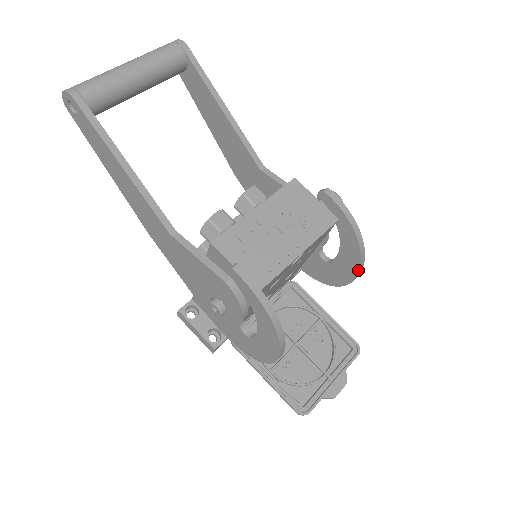
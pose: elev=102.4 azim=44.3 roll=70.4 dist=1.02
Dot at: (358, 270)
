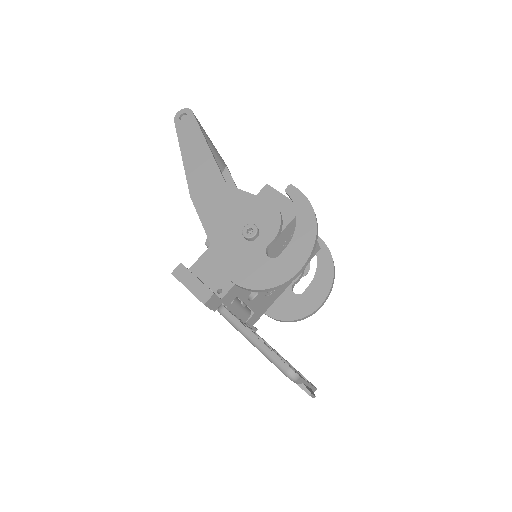
Dot at: (329, 290)
